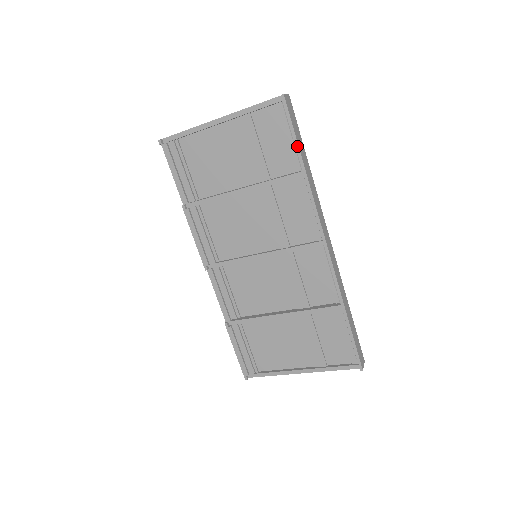
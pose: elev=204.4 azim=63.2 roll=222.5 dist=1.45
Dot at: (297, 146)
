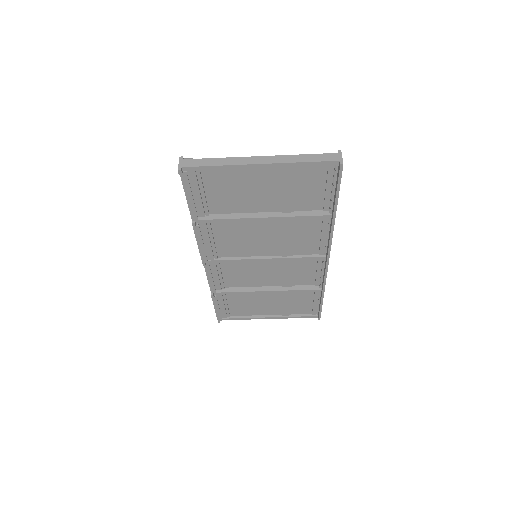
Dot at: (336, 202)
